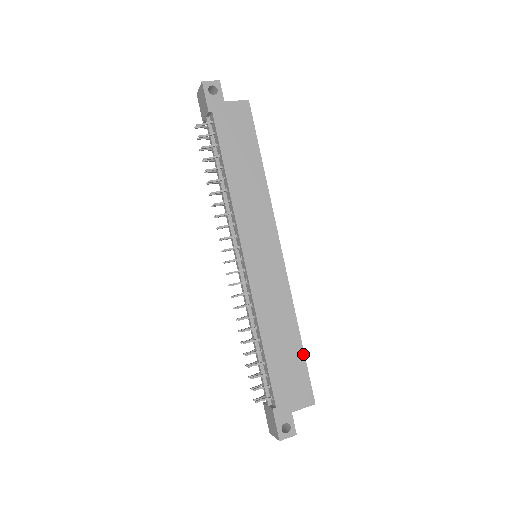
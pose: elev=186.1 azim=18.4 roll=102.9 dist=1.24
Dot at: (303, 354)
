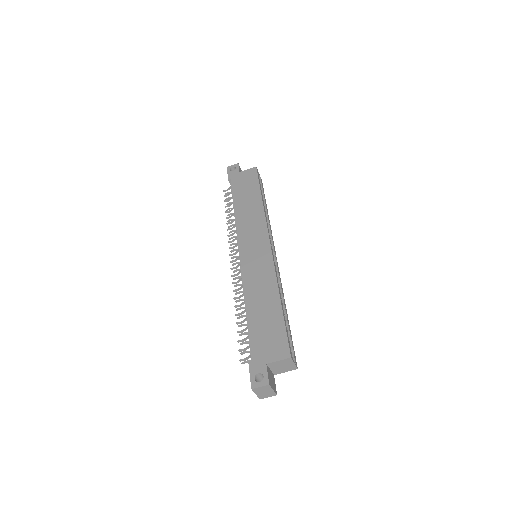
Dot at: (282, 315)
